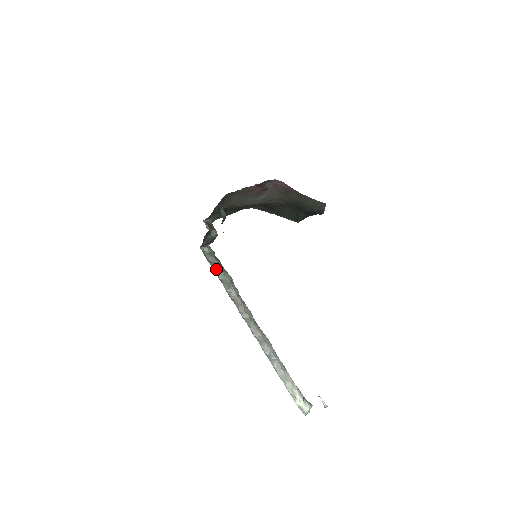
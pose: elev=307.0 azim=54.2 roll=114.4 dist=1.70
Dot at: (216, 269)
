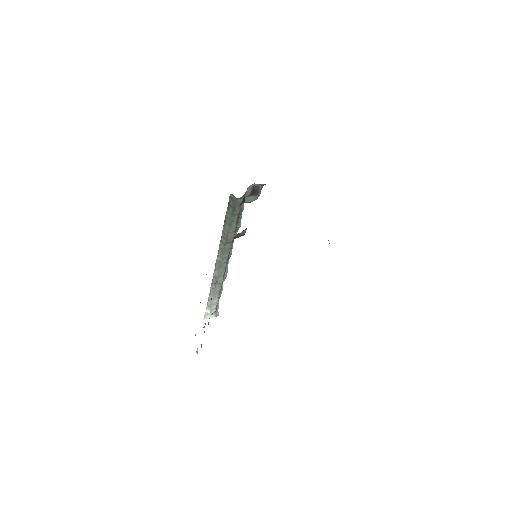
Dot at: (228, 217)
